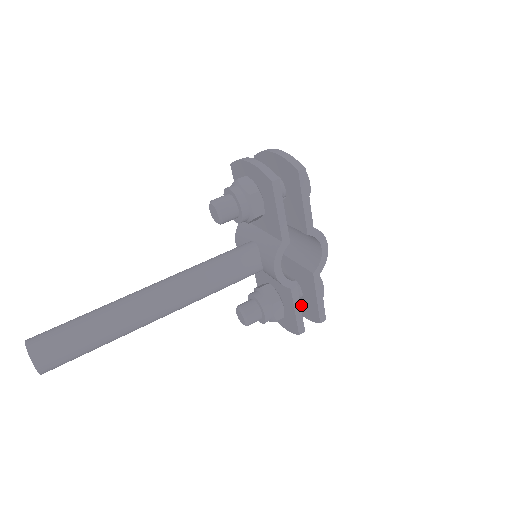
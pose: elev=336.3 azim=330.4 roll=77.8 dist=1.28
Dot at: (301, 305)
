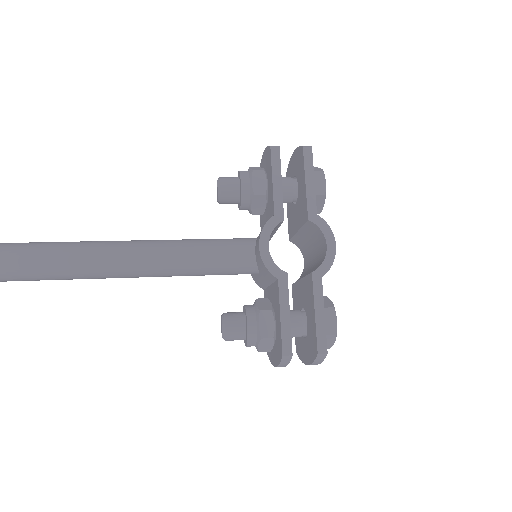
Dot at: (306, 346)
